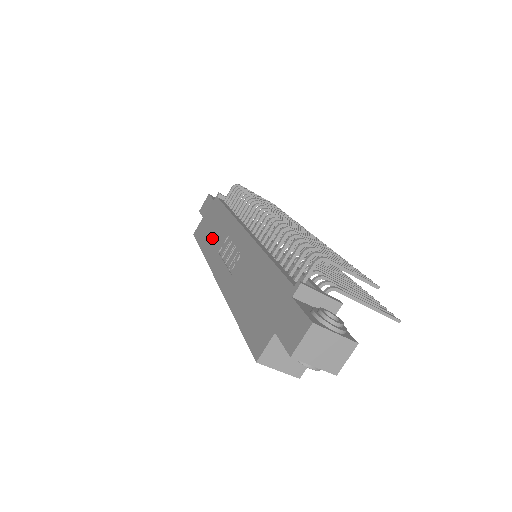
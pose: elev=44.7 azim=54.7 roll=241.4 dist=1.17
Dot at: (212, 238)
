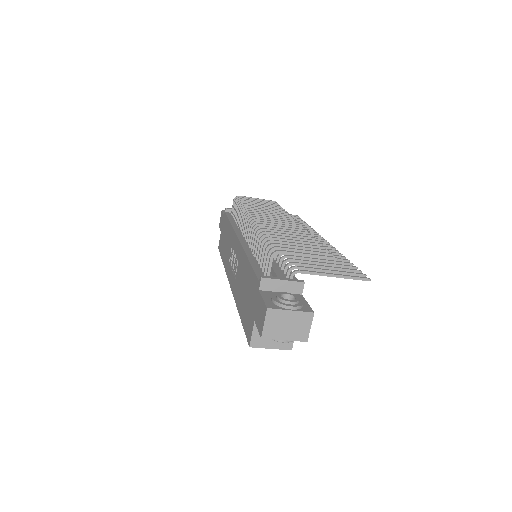
Dot at: (225, 250)
